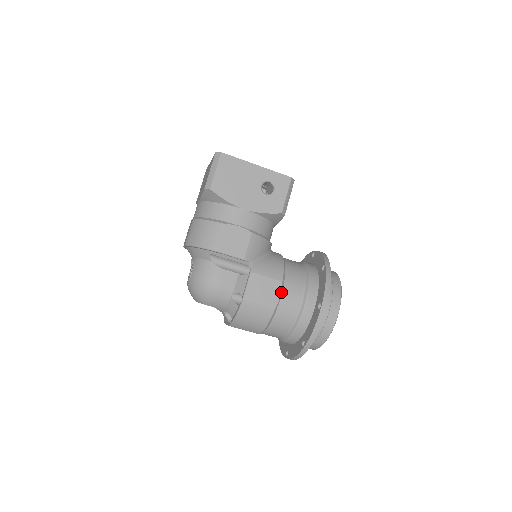
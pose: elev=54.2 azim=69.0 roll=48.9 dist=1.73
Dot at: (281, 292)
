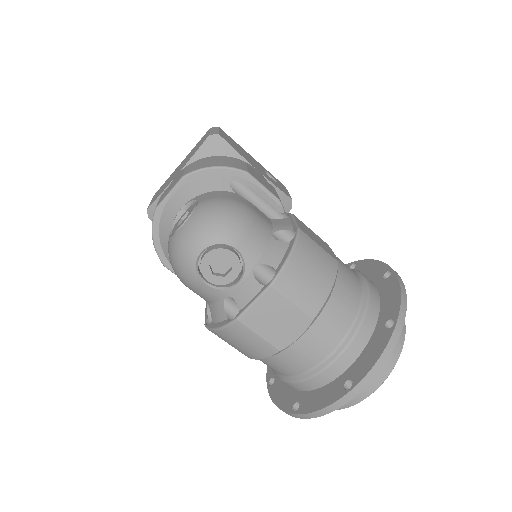
Dot at: (333, 252)
